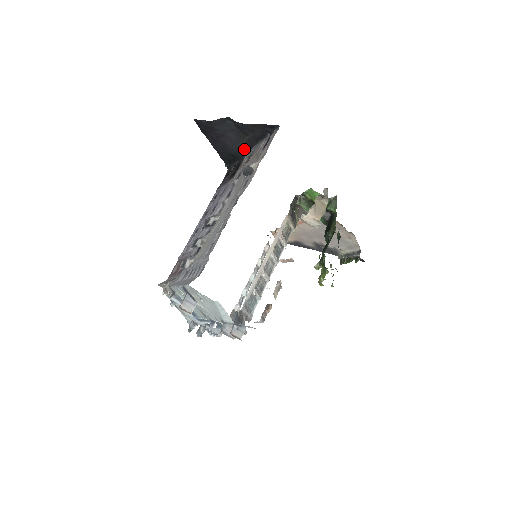
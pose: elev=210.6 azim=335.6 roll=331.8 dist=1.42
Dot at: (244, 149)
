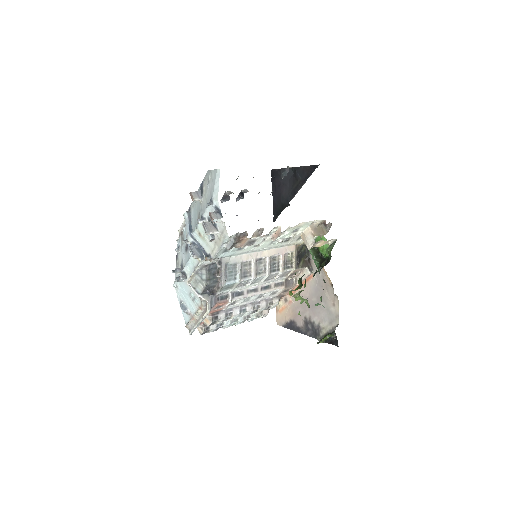
Dot at: (291, 196)
